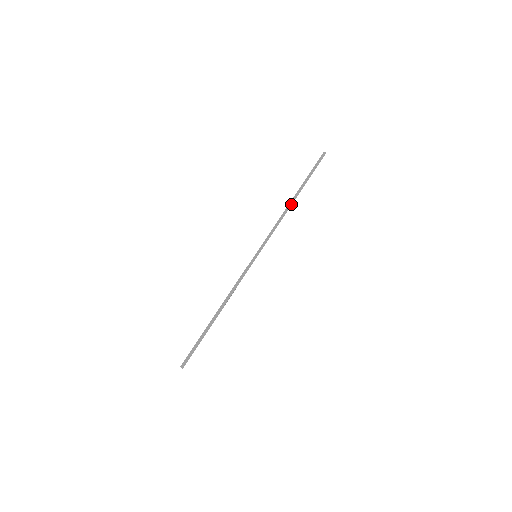
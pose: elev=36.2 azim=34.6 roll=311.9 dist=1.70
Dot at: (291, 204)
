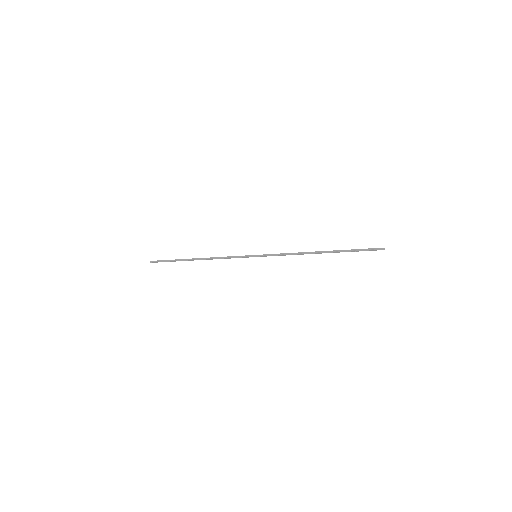
Dot at: (316, 253)
